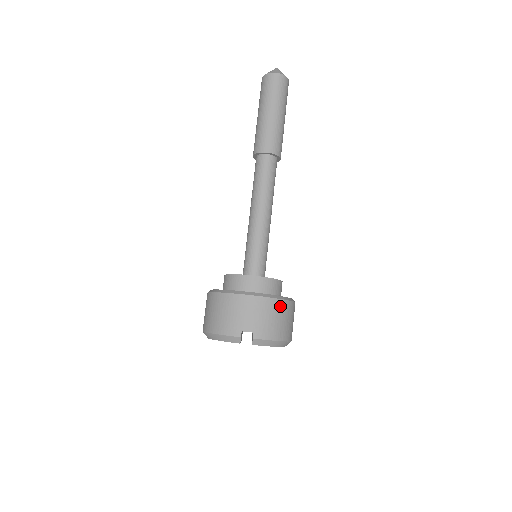
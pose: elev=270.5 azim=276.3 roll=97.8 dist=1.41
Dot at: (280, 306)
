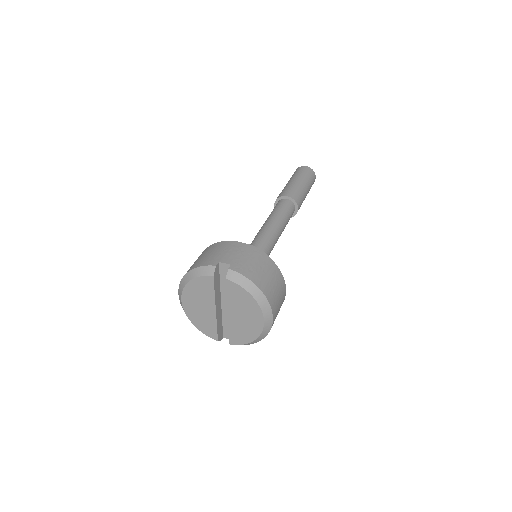
Dot at: (267, 261)
